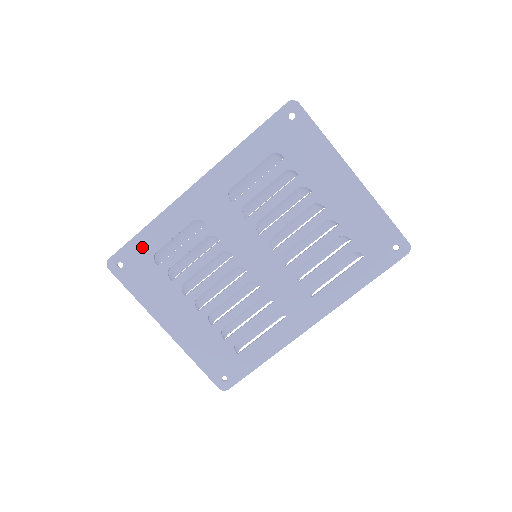
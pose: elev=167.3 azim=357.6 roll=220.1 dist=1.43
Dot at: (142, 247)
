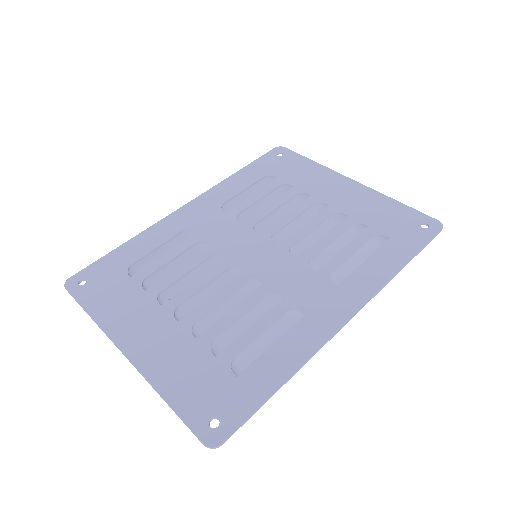
Dot at: (115, 261)
